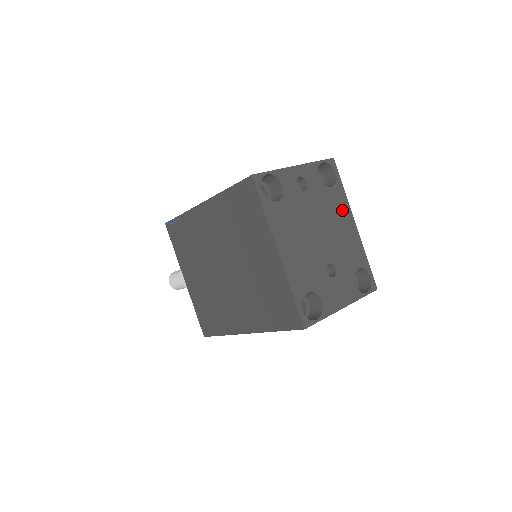
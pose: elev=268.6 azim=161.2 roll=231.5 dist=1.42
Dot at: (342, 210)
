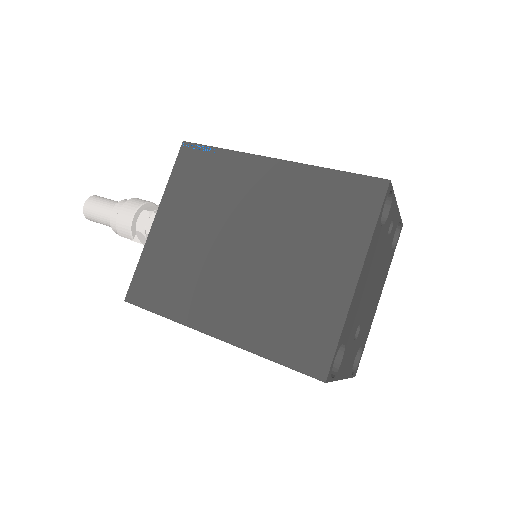
Dot at: (384, 278)
